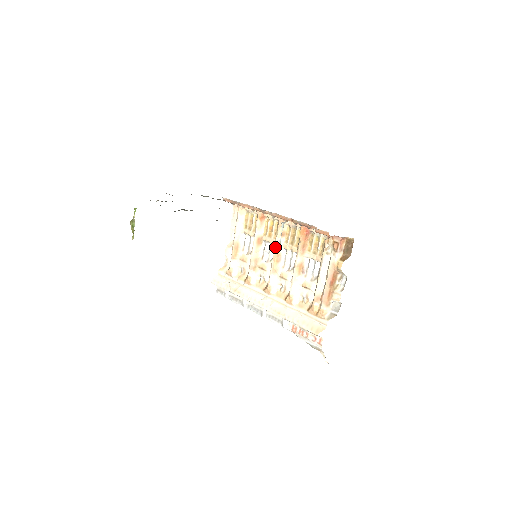
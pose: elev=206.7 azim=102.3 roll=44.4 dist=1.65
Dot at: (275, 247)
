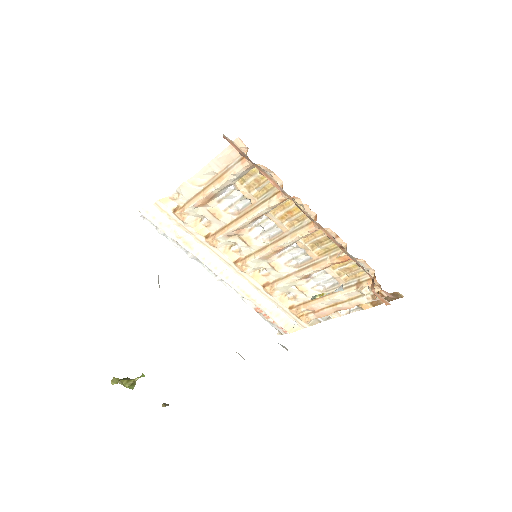
Dot at: (286, 243)
